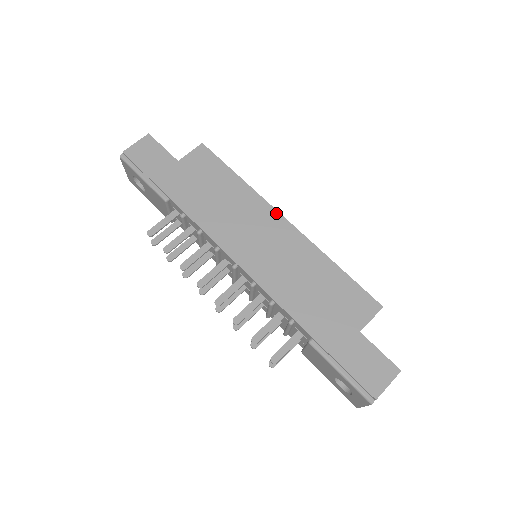
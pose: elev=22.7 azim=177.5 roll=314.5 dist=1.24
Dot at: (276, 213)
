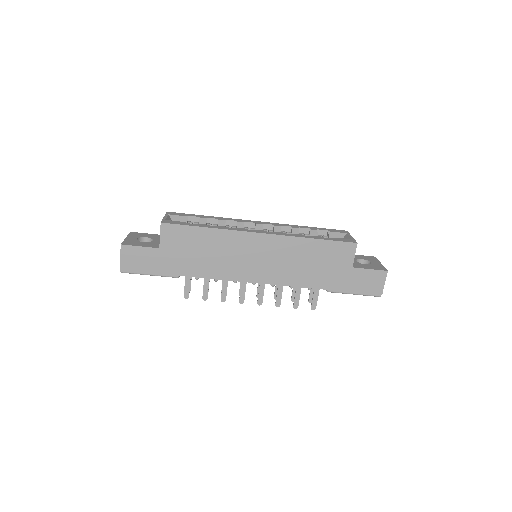
Dot at: (251, 234)
